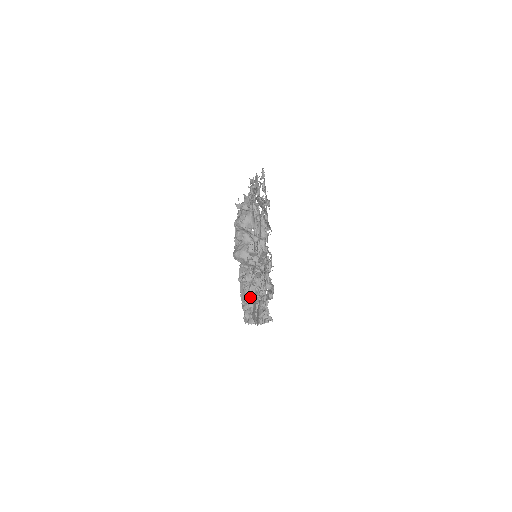
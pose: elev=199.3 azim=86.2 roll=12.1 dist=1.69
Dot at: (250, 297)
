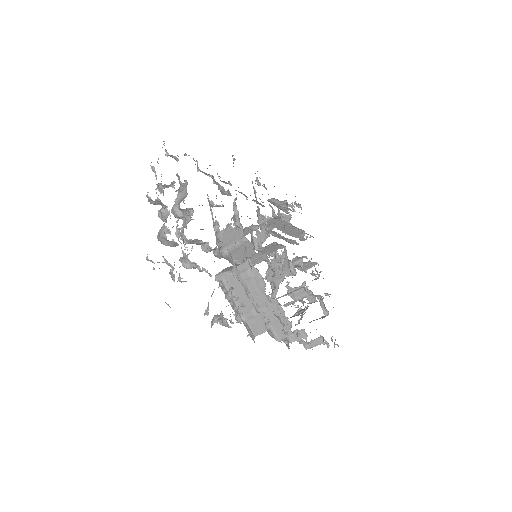
Dot at: occluded
